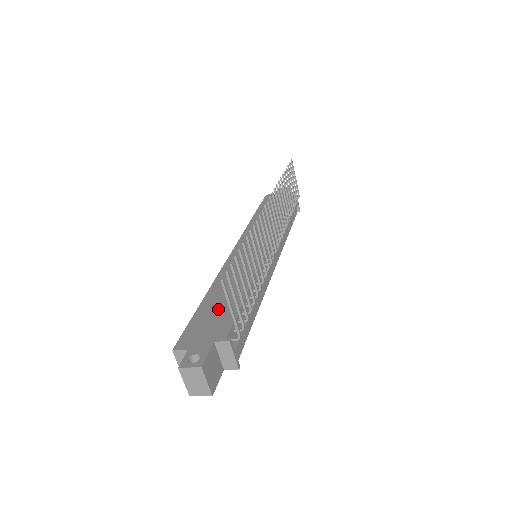
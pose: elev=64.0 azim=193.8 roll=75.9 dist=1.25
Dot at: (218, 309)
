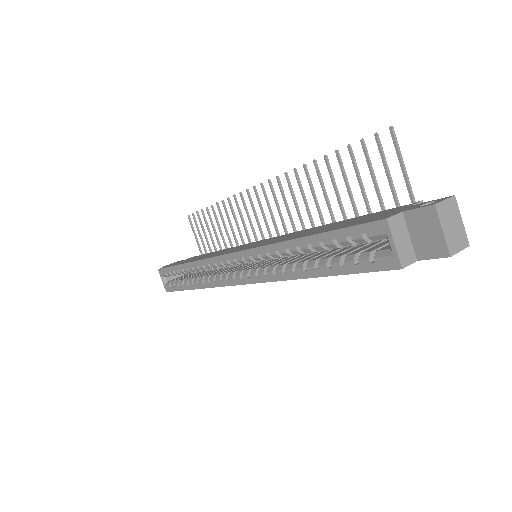
Dot at: (343, 223)
